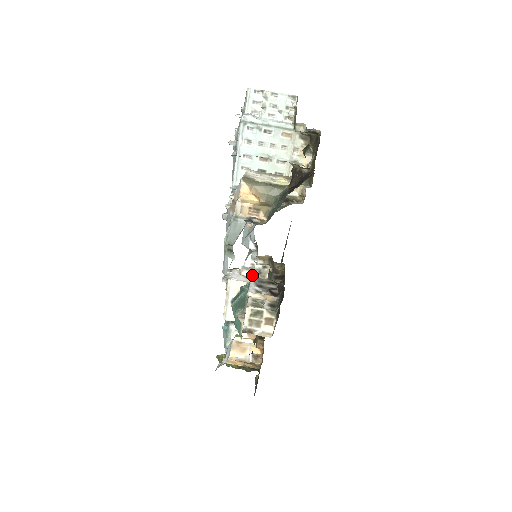
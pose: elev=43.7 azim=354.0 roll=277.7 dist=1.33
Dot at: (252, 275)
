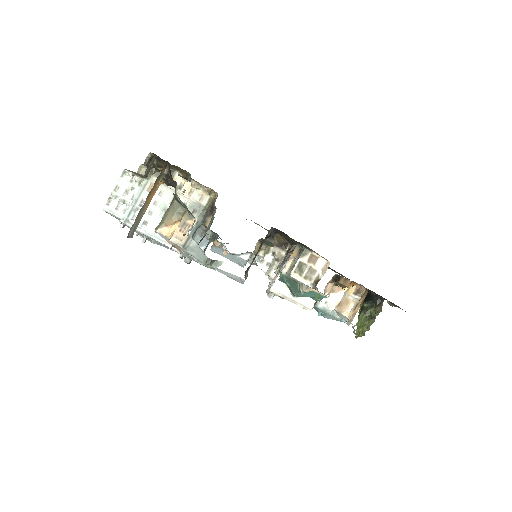
Dot at: (277, 268)
